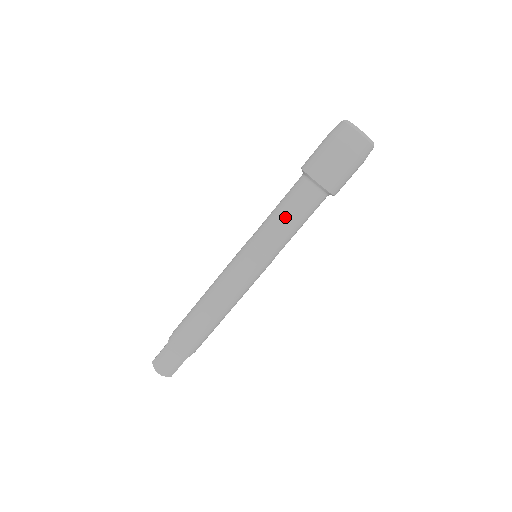
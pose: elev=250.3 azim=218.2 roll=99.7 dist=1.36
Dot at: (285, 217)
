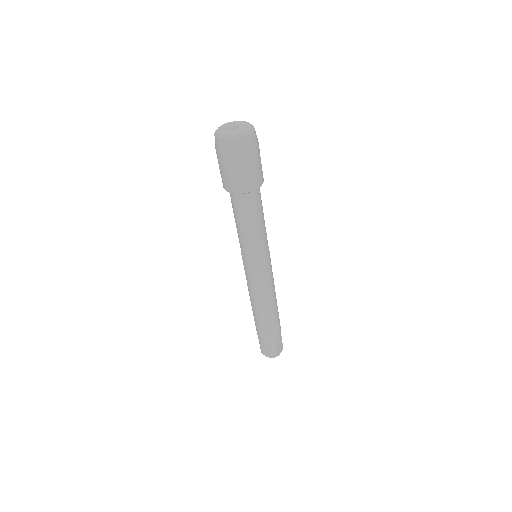
Dot at: (239, 226)
